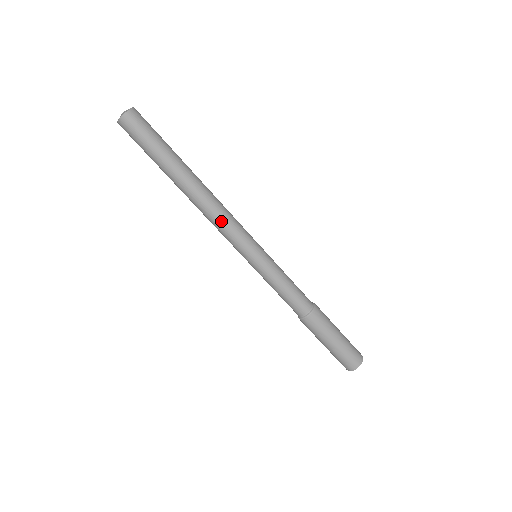
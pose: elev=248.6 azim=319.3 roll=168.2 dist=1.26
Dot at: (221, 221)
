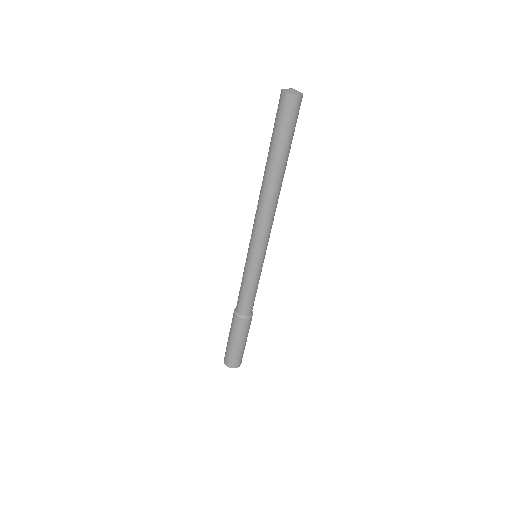
Dot at: (266, 220)
